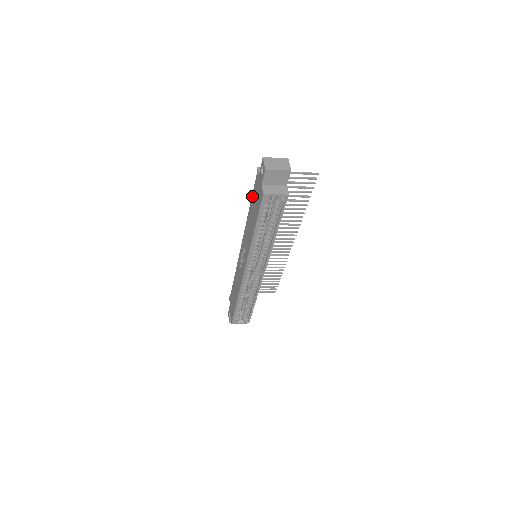
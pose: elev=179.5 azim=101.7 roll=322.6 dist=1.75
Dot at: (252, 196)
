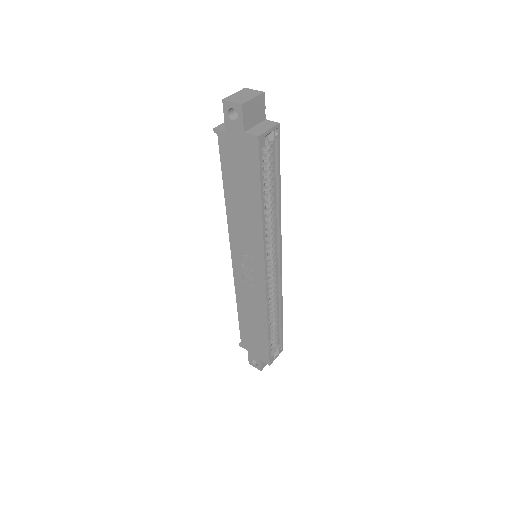
Dot at: (223, 174)
